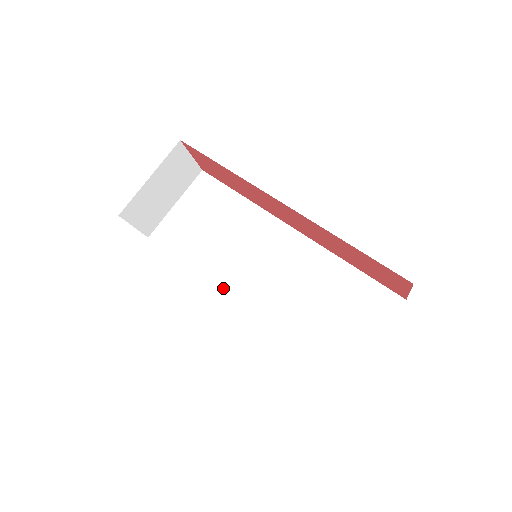
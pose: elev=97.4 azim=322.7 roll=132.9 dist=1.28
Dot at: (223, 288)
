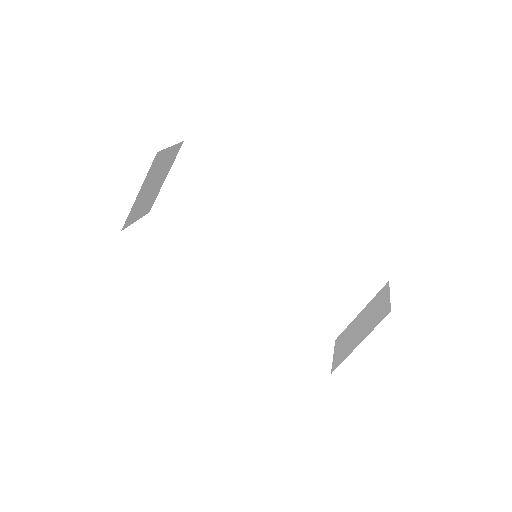
Dot at: (230, 262)
